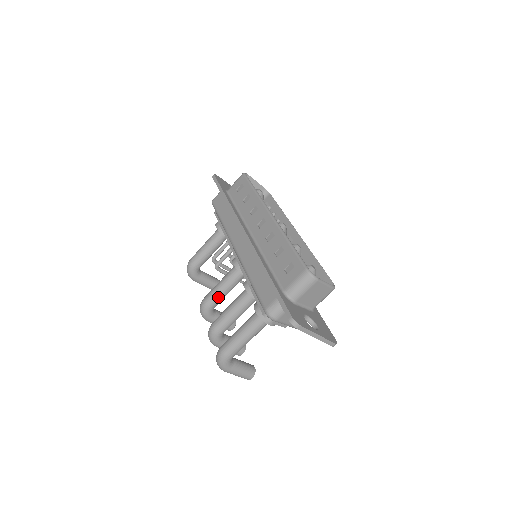
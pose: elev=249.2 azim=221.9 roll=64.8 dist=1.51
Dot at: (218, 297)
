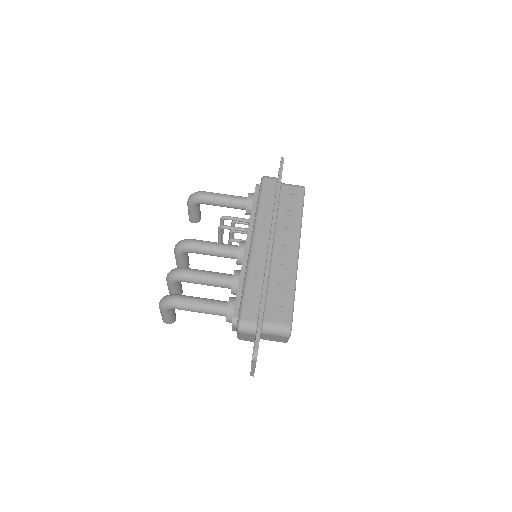
Dot at: (203, 252)
